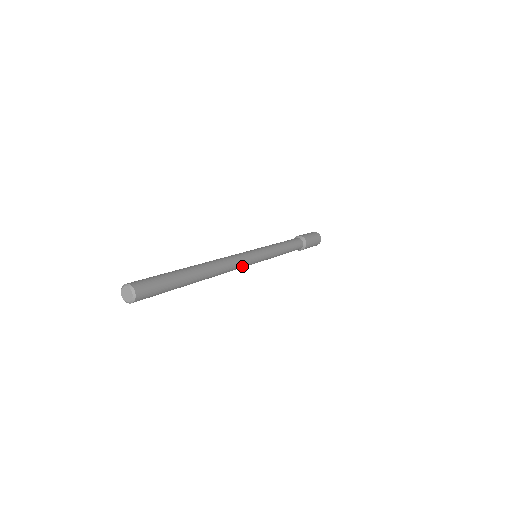
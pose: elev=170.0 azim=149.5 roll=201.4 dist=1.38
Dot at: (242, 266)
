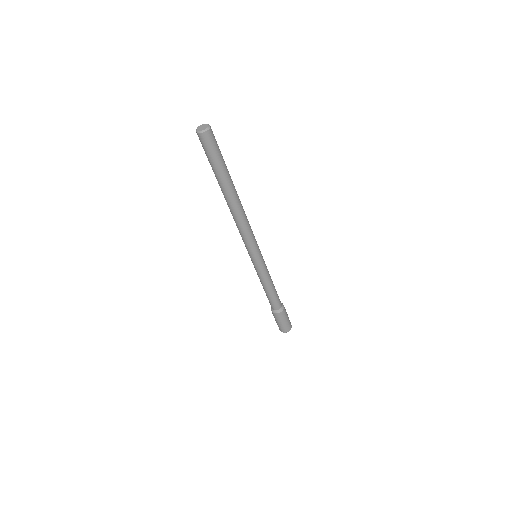
Dot at: (249, 239)
